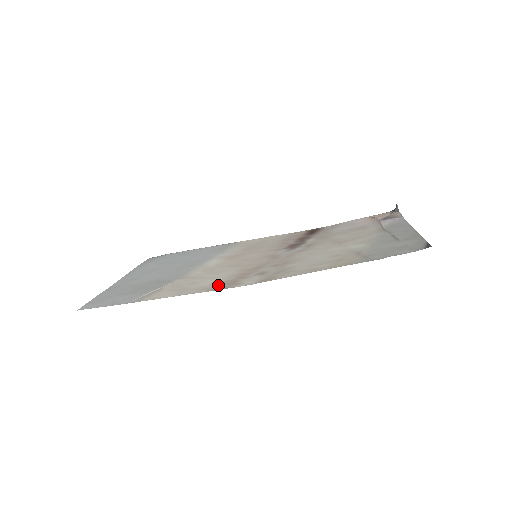
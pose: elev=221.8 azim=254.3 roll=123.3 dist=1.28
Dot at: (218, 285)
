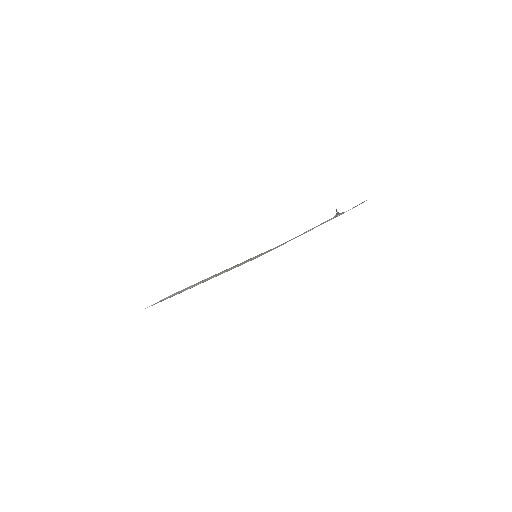
Dot at: (242, 264)
